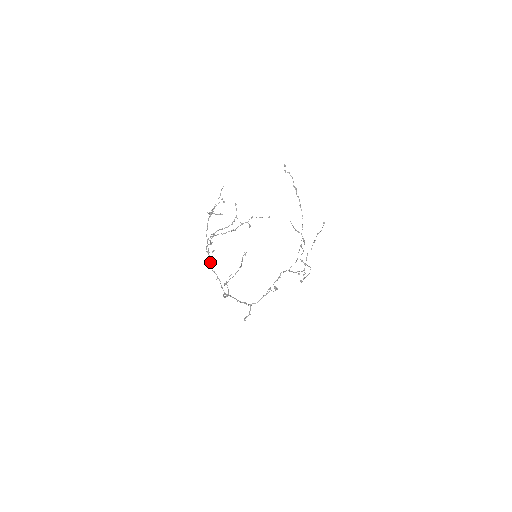
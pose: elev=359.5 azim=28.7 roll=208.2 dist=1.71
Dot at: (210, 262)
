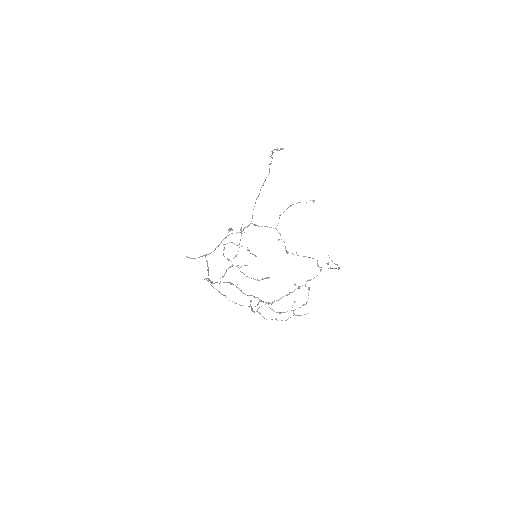
Dot at: occluded
